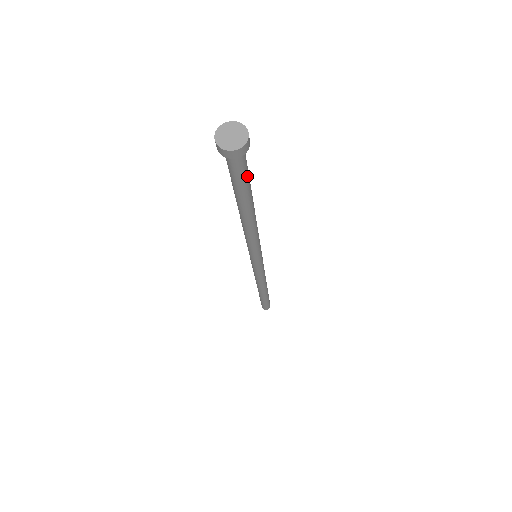
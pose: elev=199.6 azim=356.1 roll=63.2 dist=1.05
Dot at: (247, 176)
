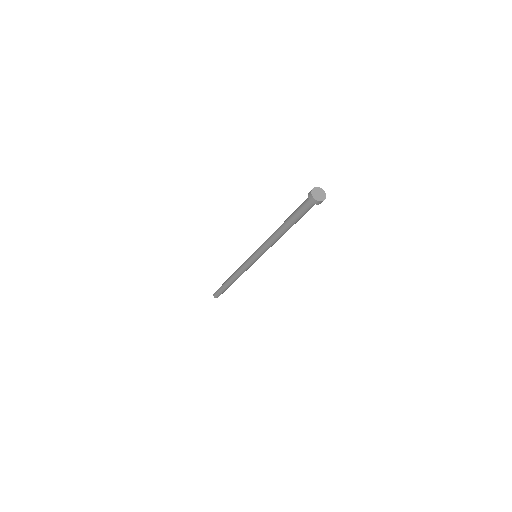
Dot at: occluded
